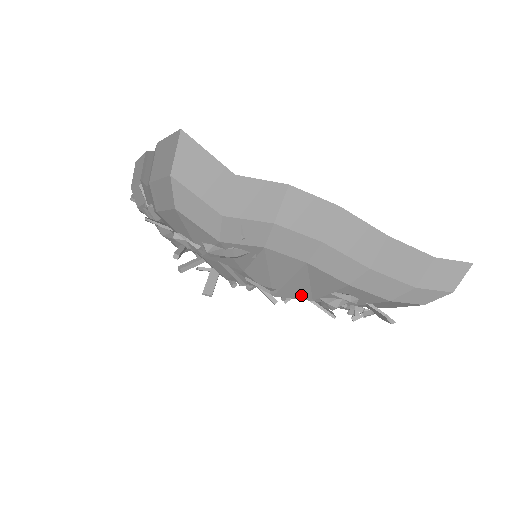
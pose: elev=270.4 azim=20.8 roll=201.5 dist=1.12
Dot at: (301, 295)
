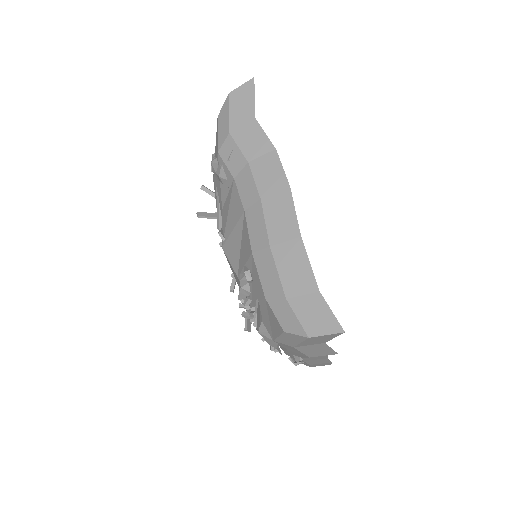
Dot at: (234, 261)
